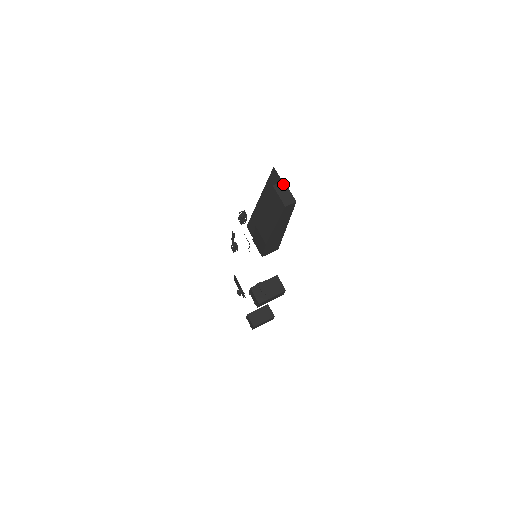
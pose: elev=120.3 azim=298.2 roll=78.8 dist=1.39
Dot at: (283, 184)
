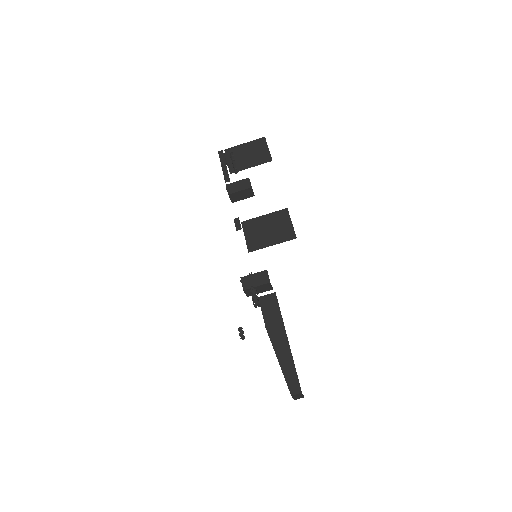
Dot at: (300, 394)
